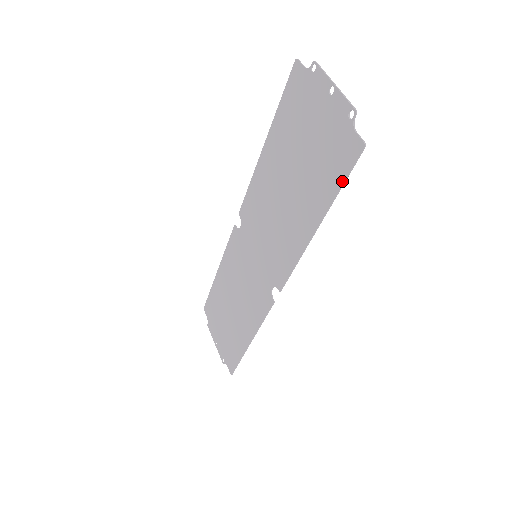
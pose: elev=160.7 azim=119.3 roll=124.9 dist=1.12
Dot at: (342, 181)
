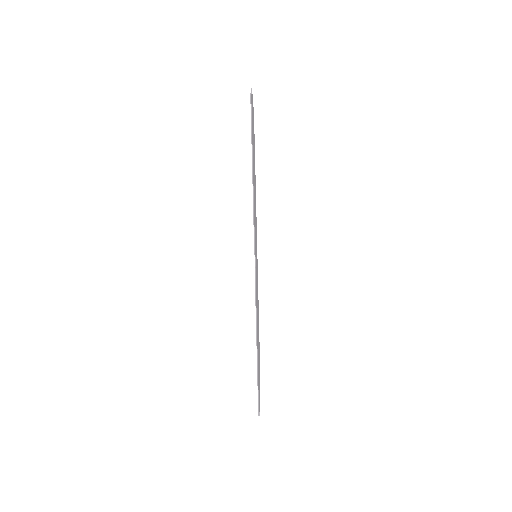
Dot at: (251, 125)
